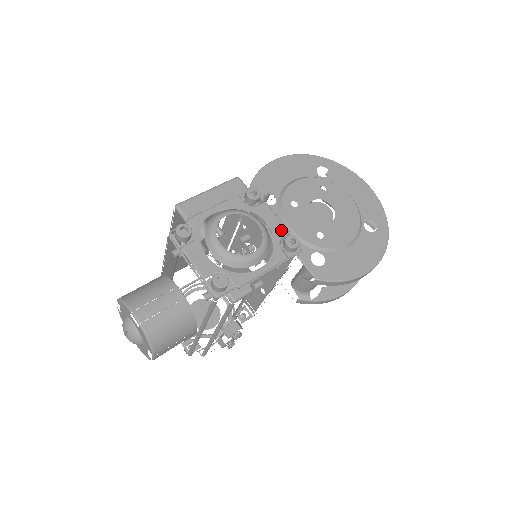
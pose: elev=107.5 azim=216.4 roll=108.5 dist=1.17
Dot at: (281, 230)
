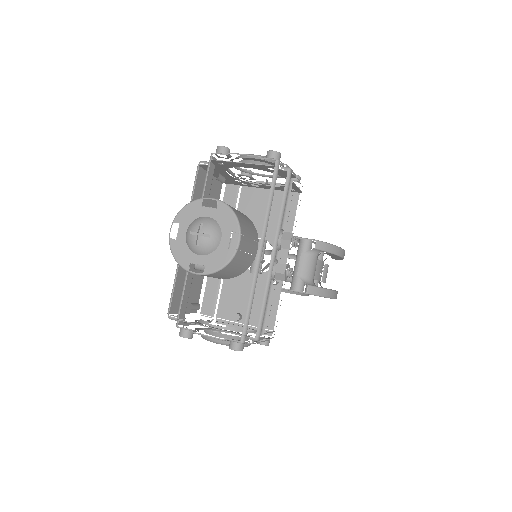
Dot at: occluded
